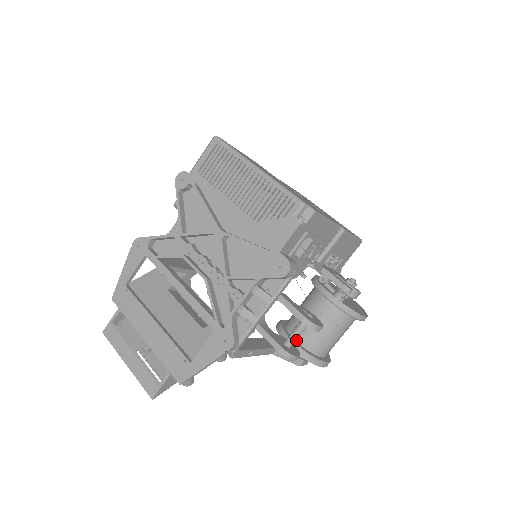
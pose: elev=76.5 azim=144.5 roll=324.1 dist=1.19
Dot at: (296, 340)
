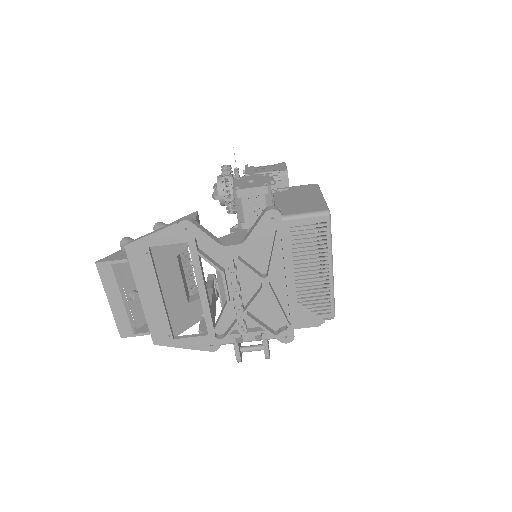
Dot at: occluded
